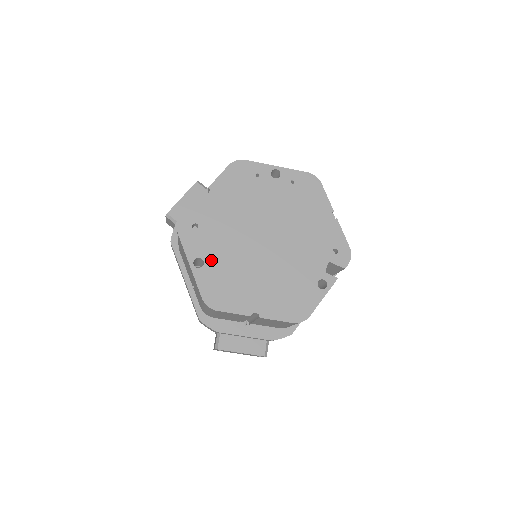
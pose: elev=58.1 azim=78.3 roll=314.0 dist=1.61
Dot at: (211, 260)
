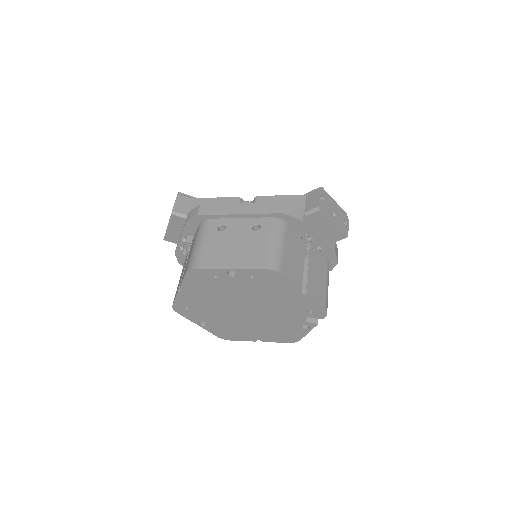
Dot at: (211, 322)
